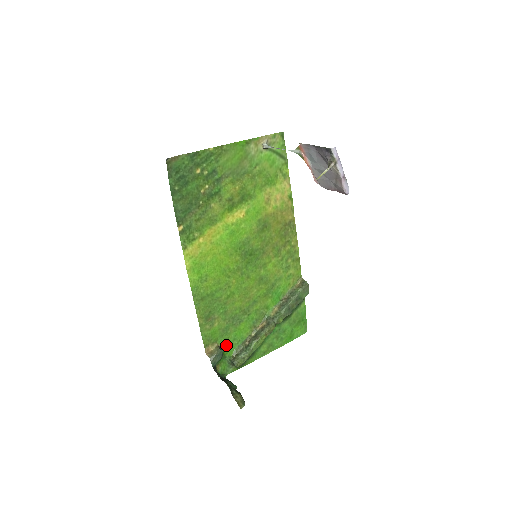
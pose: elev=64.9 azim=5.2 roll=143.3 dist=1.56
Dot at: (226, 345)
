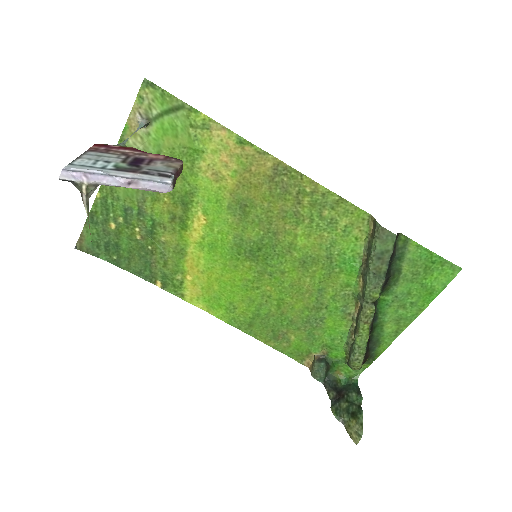
Dot at: (328, 349)
